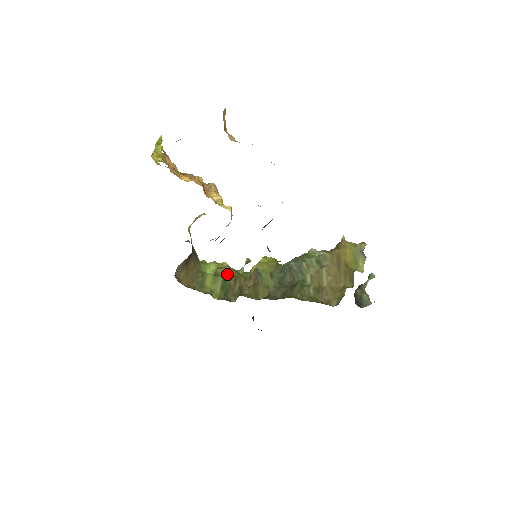
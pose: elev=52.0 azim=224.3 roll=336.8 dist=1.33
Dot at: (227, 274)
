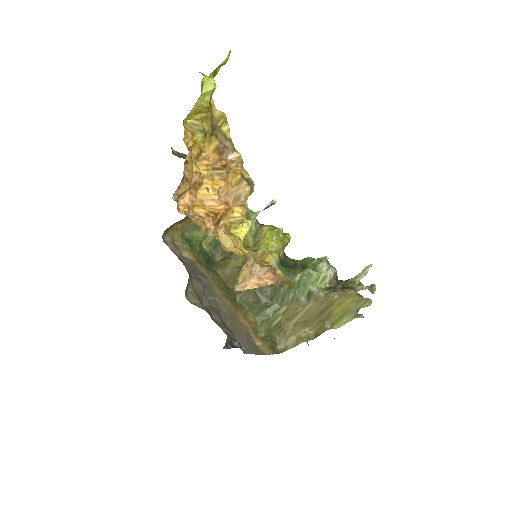
Dot at: occluded
